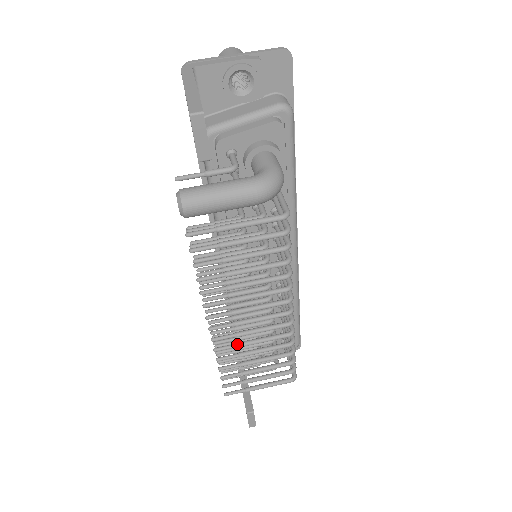
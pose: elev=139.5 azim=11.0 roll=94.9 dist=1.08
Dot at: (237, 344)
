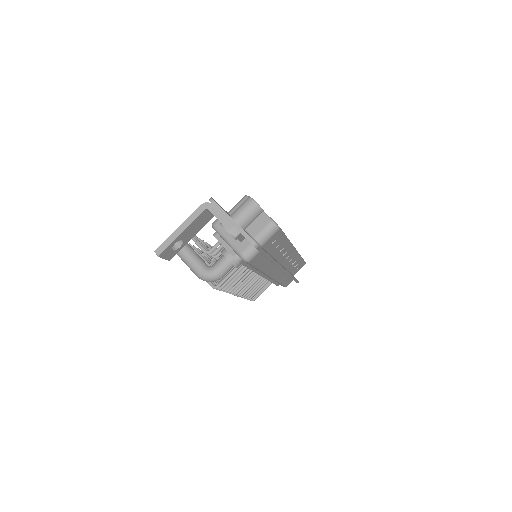
Dot at: occluded
